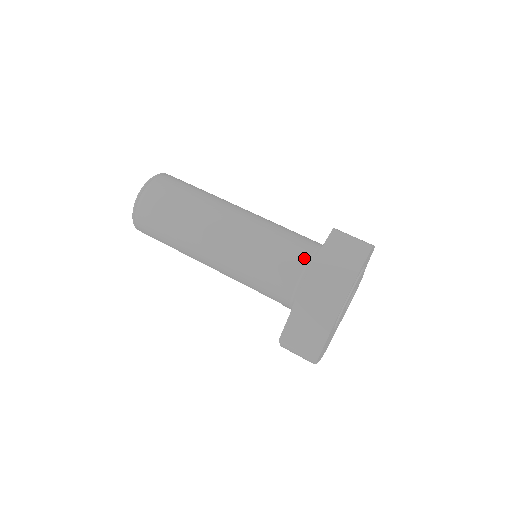
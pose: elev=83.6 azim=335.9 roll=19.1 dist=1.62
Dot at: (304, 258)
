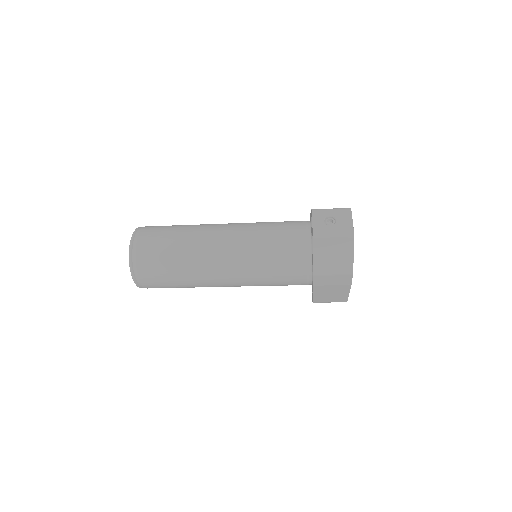
Dot at: (303, 267)
